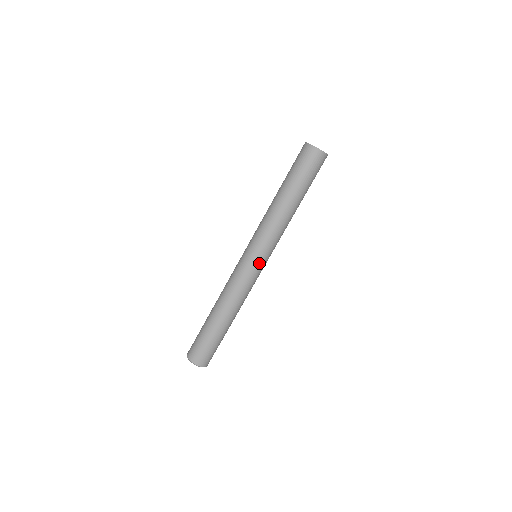
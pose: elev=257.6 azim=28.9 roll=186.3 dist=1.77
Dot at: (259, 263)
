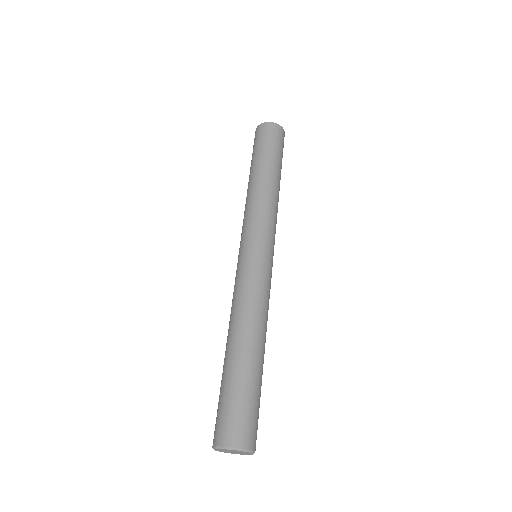
Dot at: (266, 253)
